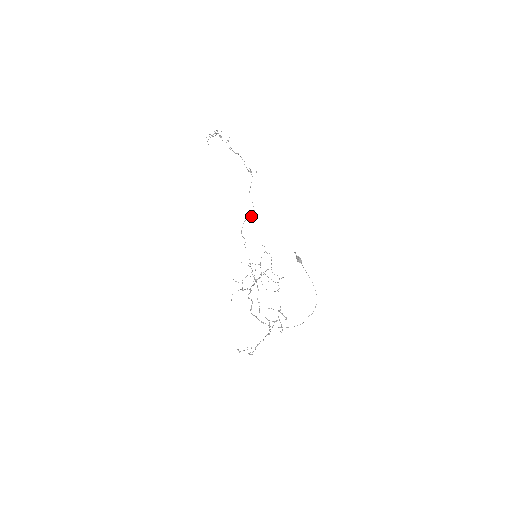
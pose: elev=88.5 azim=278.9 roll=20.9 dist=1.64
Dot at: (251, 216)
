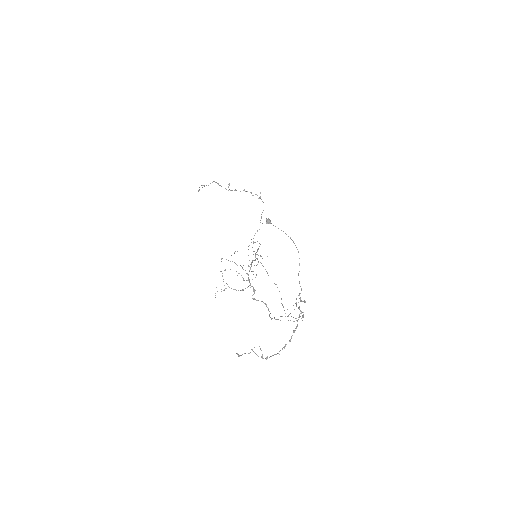
Dot at: (259, 229)
